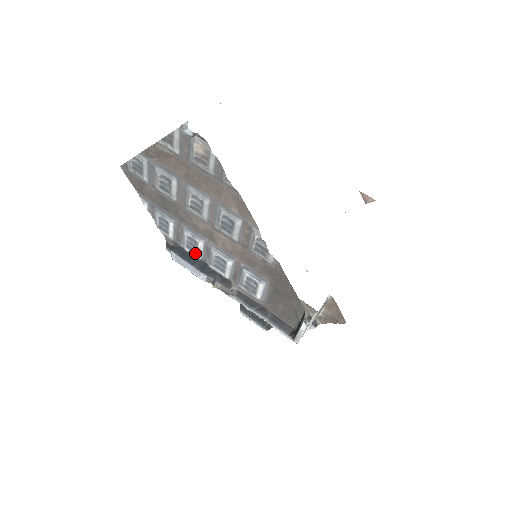
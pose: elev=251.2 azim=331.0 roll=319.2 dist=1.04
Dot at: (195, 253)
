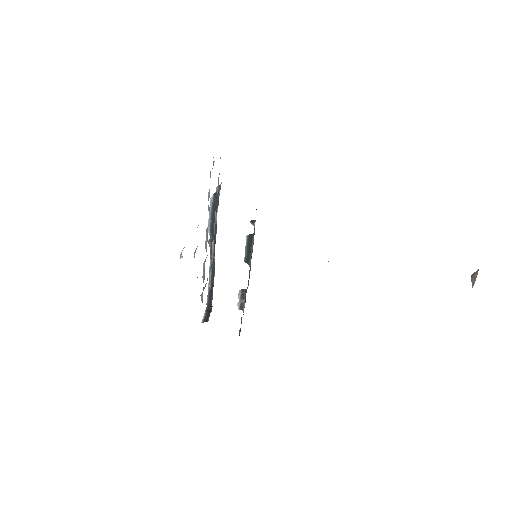
Dot at: occluded
